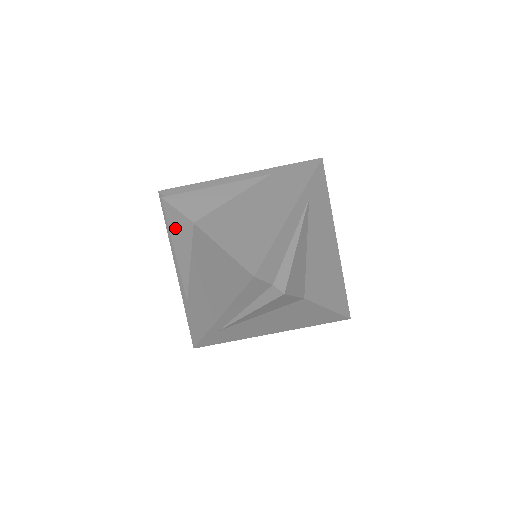
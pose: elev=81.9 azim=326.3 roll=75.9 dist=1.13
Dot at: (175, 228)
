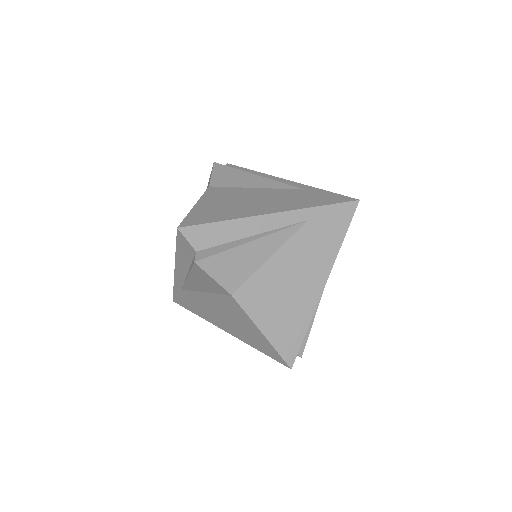
Dot at: (200, 278)
